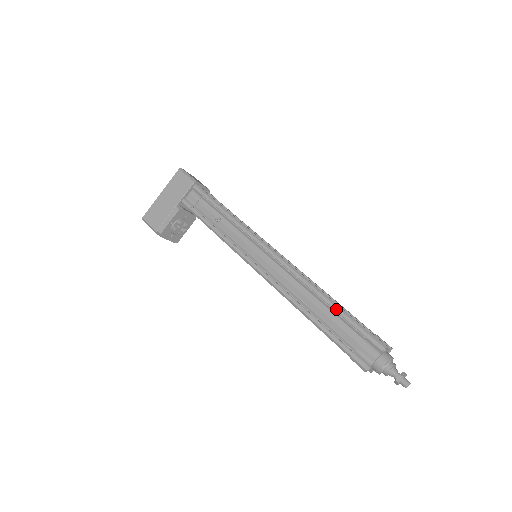
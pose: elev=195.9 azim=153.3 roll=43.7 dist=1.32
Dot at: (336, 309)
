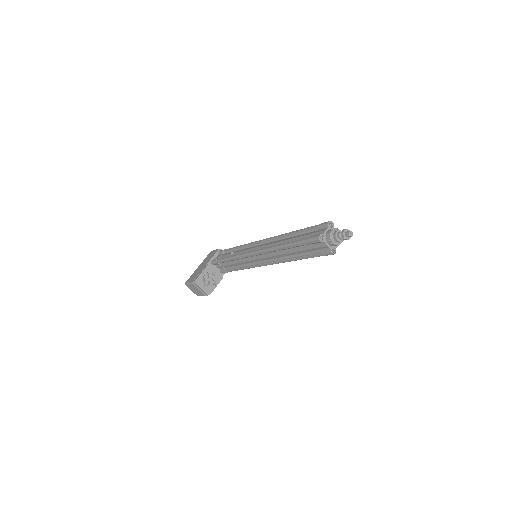
Dot at: (300, 230)
